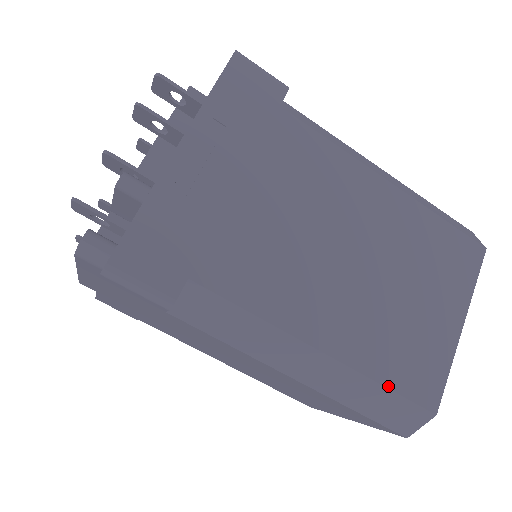
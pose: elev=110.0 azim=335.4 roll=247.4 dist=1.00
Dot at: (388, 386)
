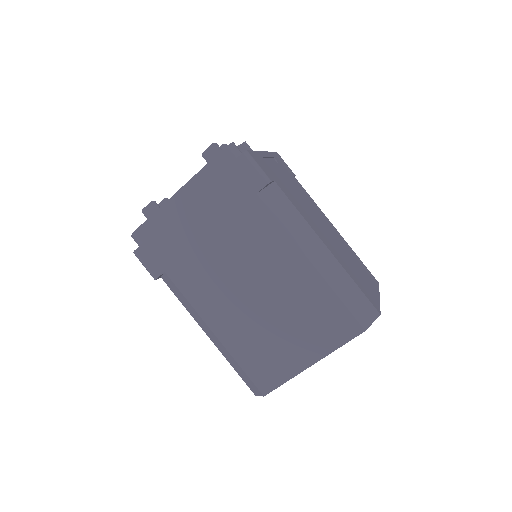
Dot at: (357, 284)
